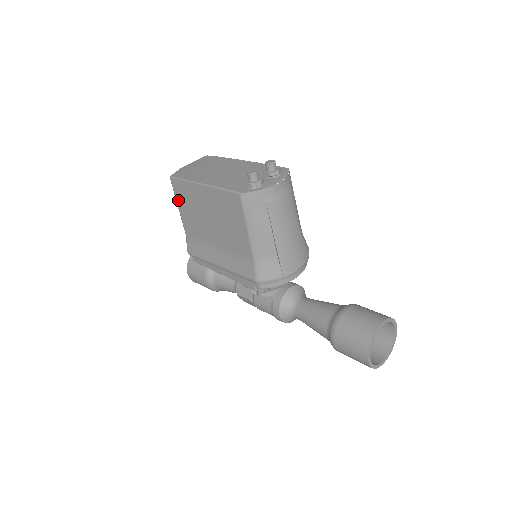
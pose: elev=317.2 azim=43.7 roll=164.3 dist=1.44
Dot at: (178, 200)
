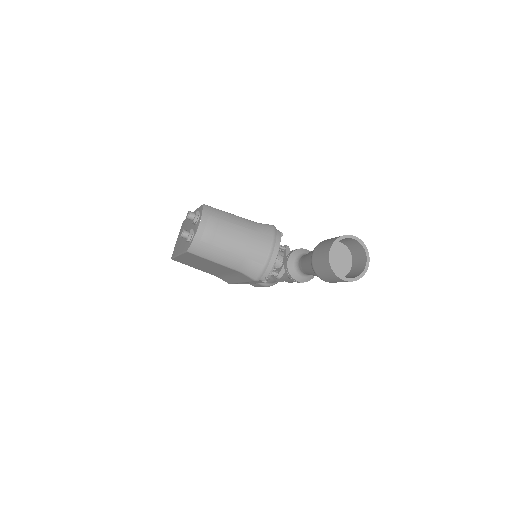
Dot at: occluded
